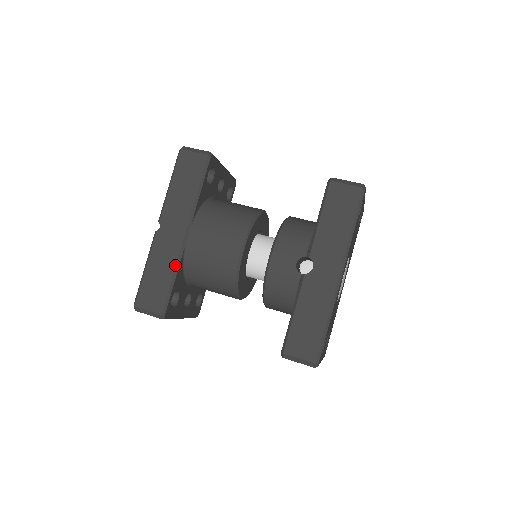
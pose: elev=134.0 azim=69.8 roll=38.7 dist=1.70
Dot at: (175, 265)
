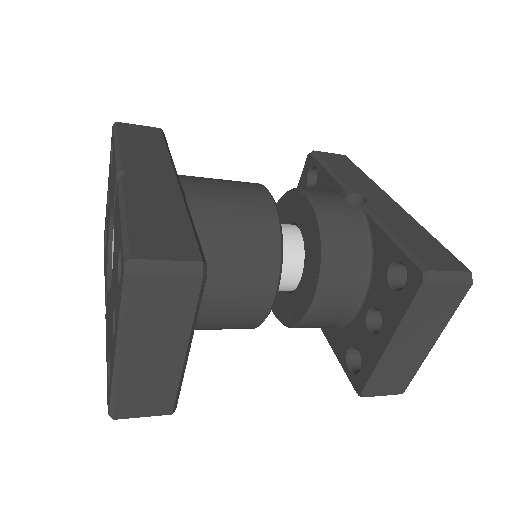
Dot at: (183, 205)
